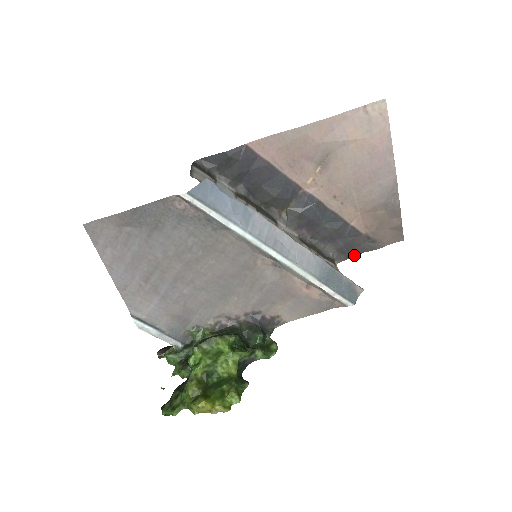
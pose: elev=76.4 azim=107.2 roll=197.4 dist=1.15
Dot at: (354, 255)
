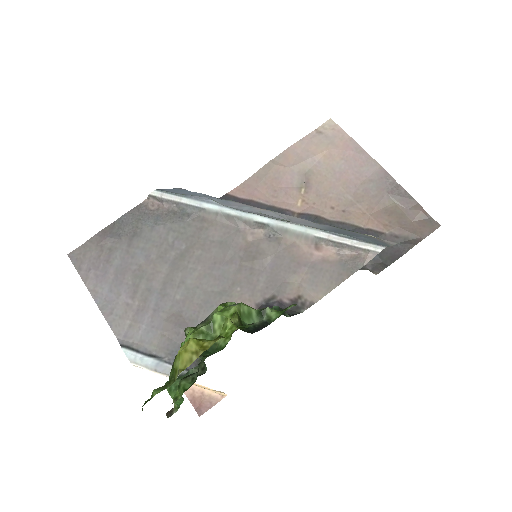
Dot at: (393, 261)
